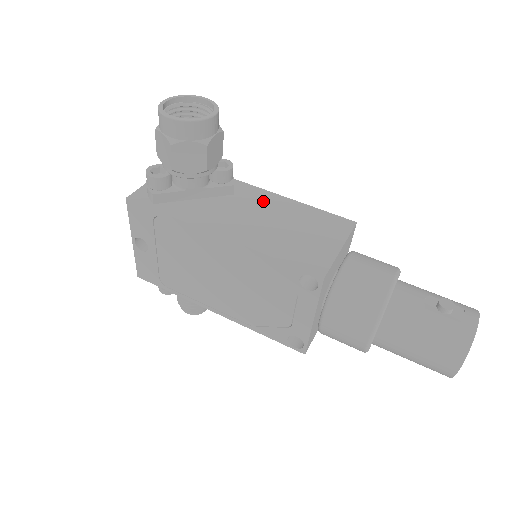
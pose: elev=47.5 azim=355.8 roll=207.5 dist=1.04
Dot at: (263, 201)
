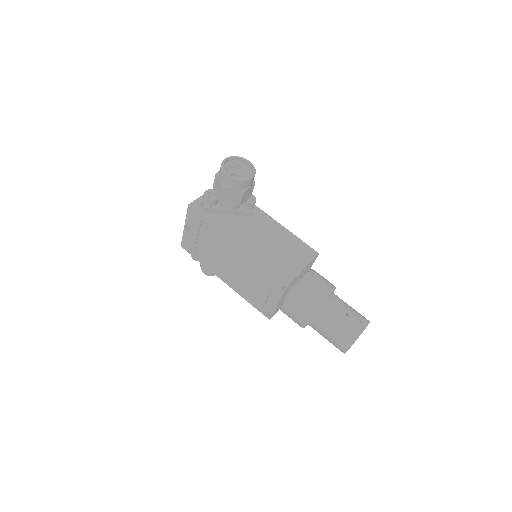
Dot at: (268, 226)
